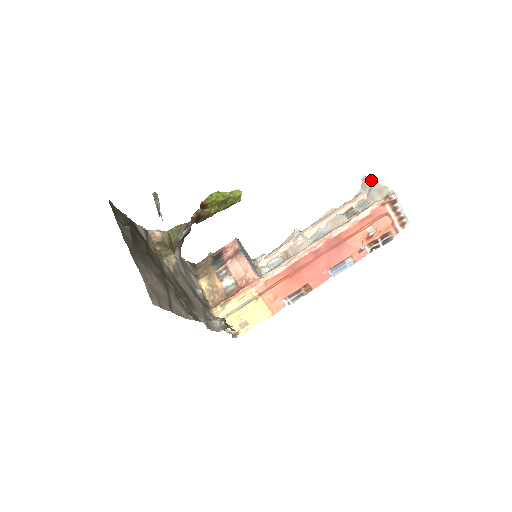
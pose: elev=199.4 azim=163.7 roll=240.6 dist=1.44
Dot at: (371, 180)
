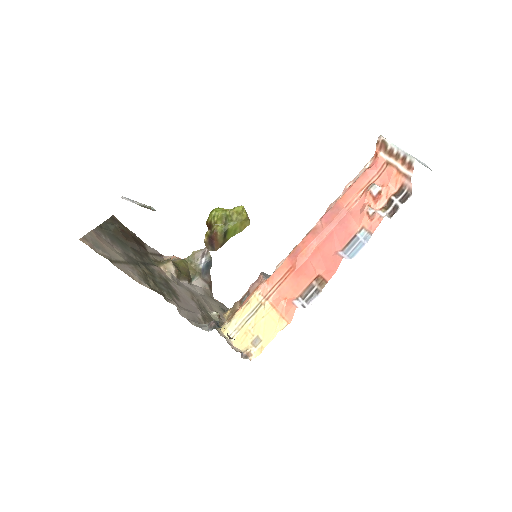
Dot at: occluded
